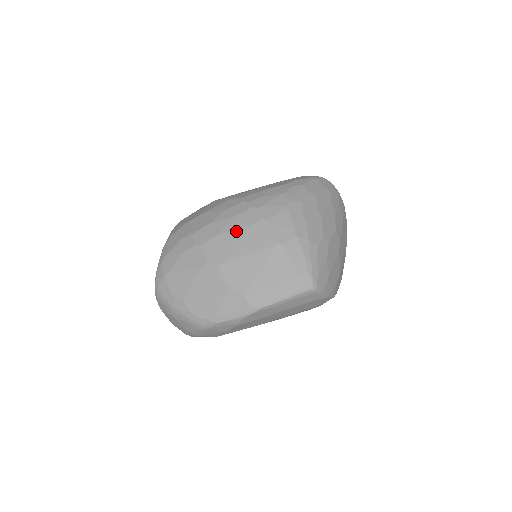
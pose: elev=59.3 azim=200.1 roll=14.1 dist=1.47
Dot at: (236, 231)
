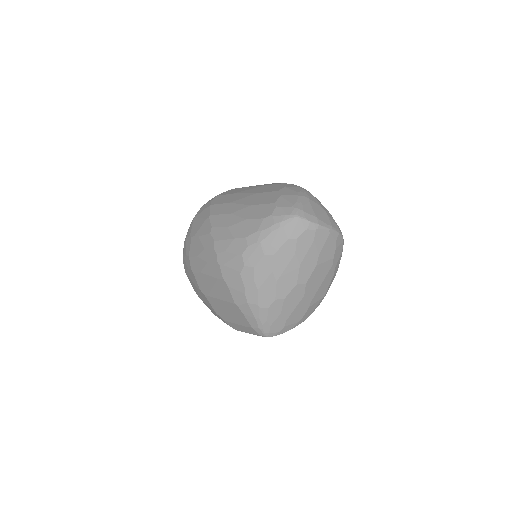
Dot at: (210, 277)
